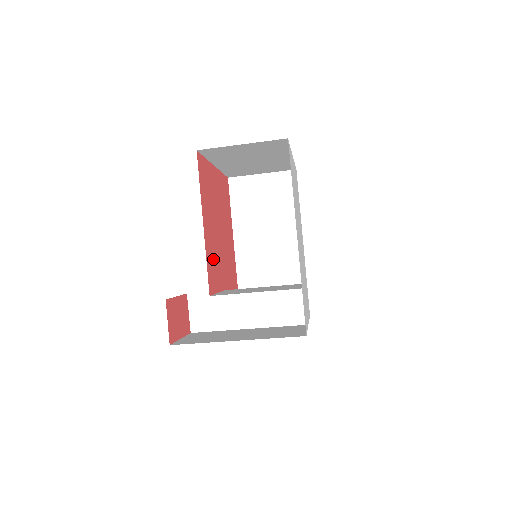
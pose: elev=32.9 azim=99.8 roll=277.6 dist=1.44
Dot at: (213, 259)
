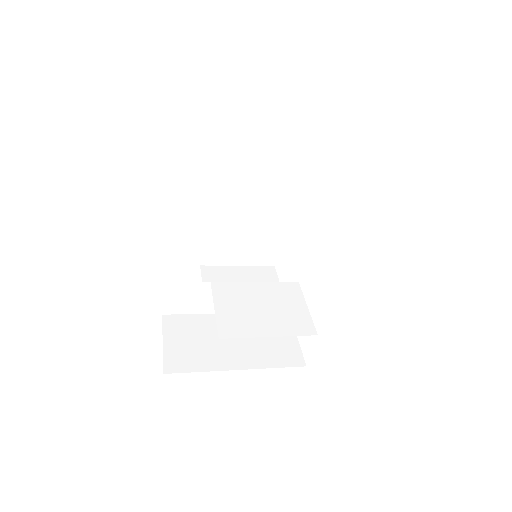
Dot at: occluded
